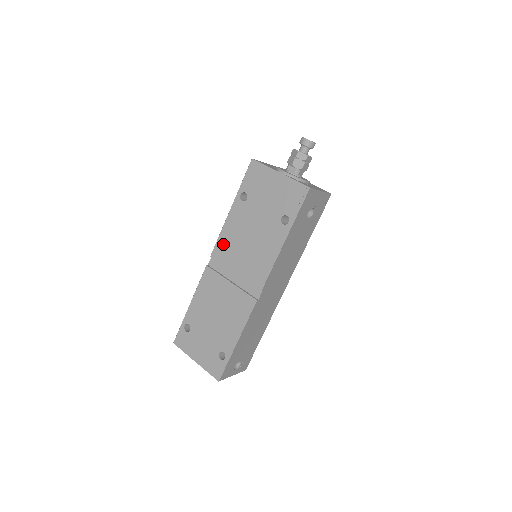
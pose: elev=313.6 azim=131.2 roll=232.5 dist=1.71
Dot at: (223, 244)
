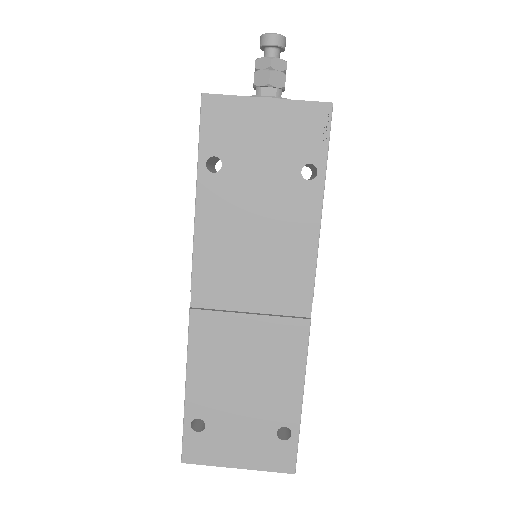
Dot at: (208, 260)
